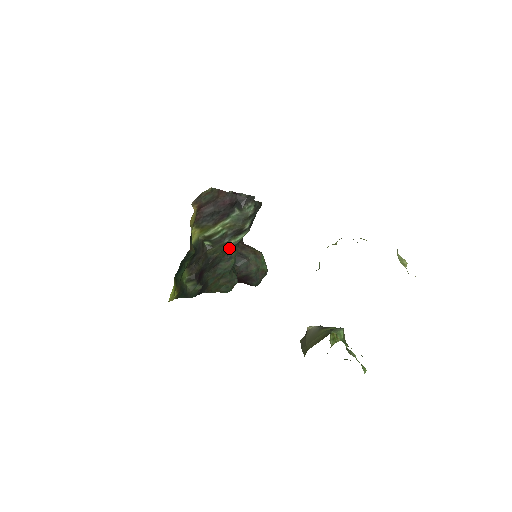
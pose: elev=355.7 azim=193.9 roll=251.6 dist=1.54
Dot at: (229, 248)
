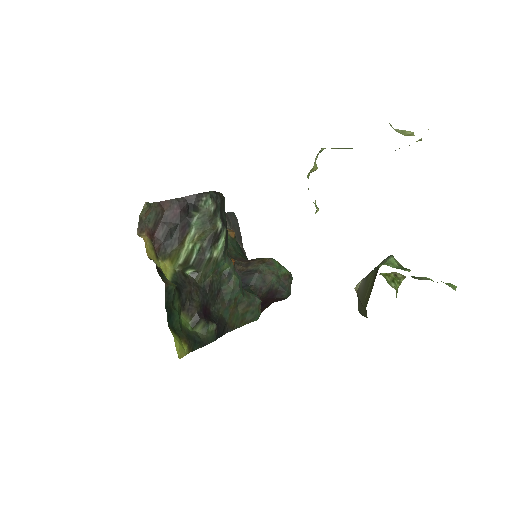
Dot at: (219, 264)
